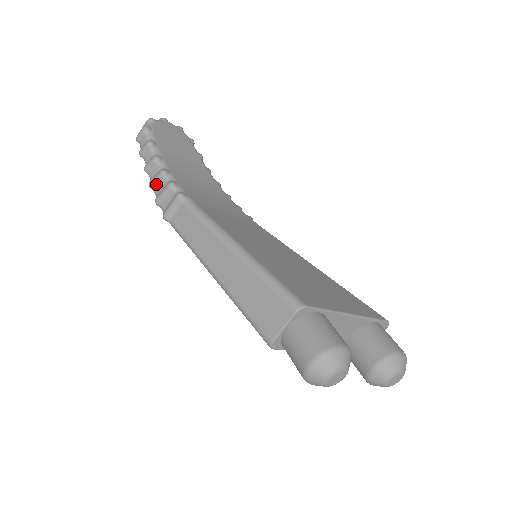
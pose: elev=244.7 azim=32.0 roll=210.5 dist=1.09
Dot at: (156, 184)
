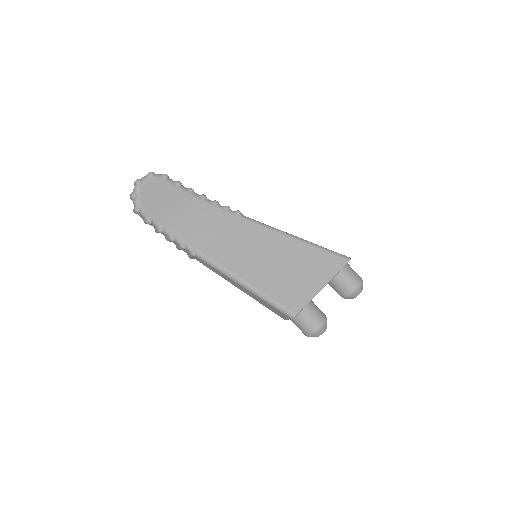
Dot at: occluded
